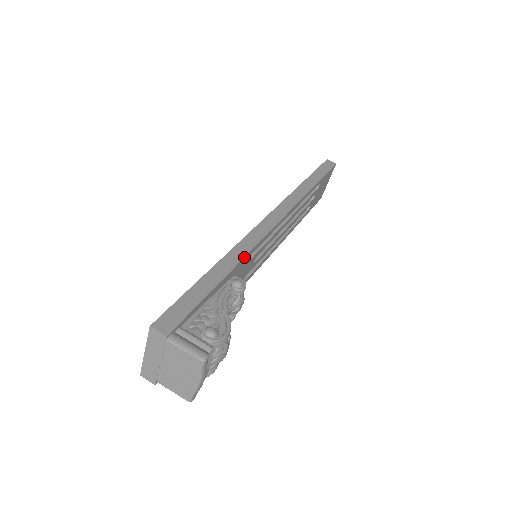
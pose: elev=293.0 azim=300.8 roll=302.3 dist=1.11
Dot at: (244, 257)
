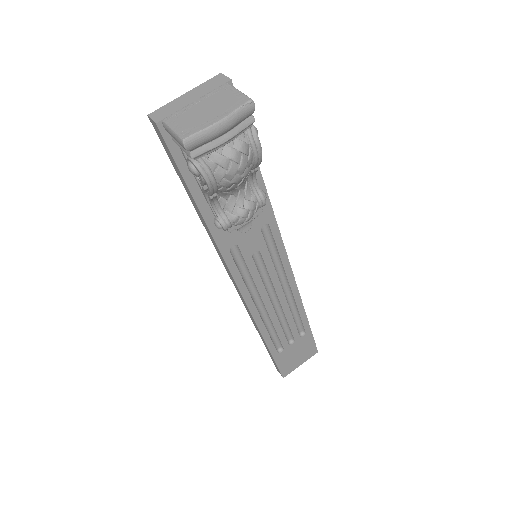
Dot at: (271, 205)
